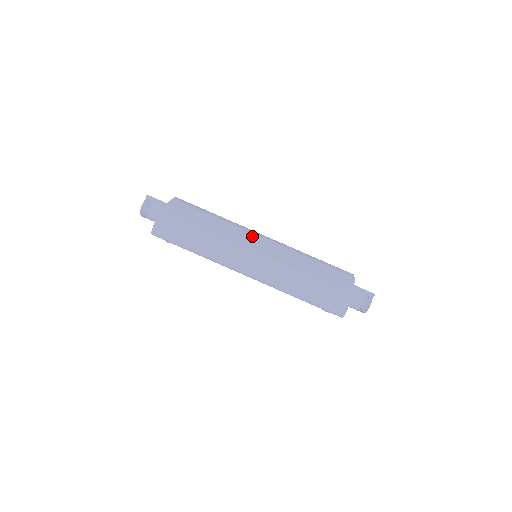
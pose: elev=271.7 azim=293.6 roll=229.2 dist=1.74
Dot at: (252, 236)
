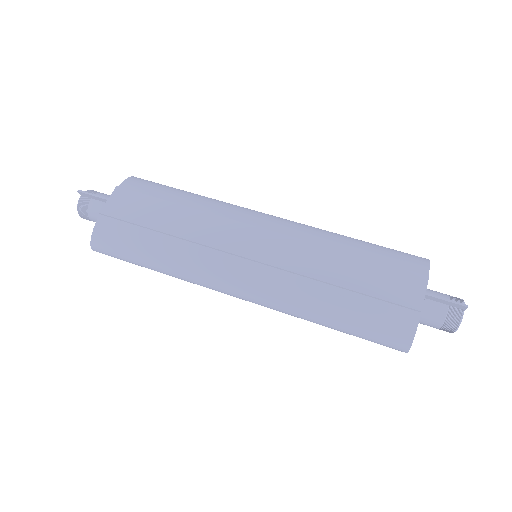
Dot at: (241, 228)
